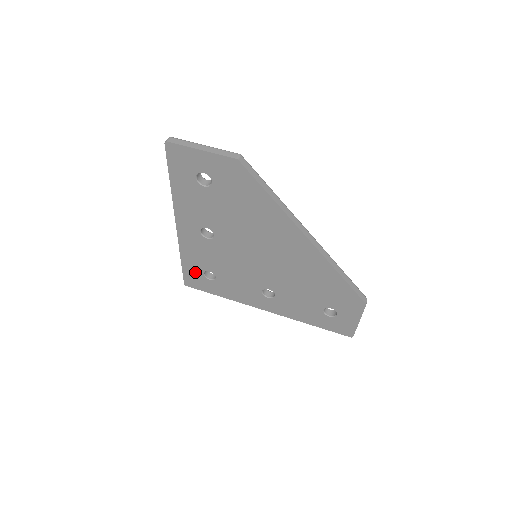
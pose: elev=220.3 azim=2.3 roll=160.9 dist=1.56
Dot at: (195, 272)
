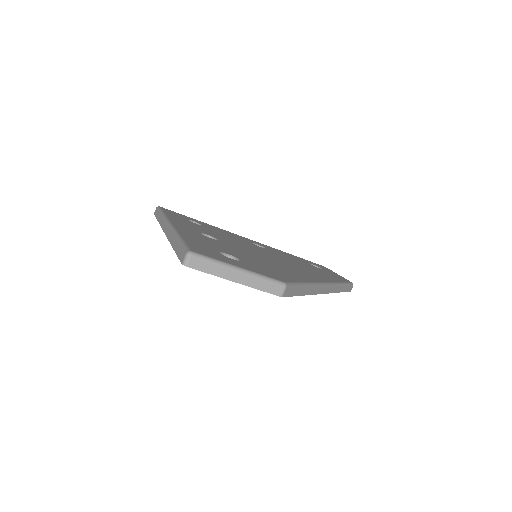
Dot at: occluded
